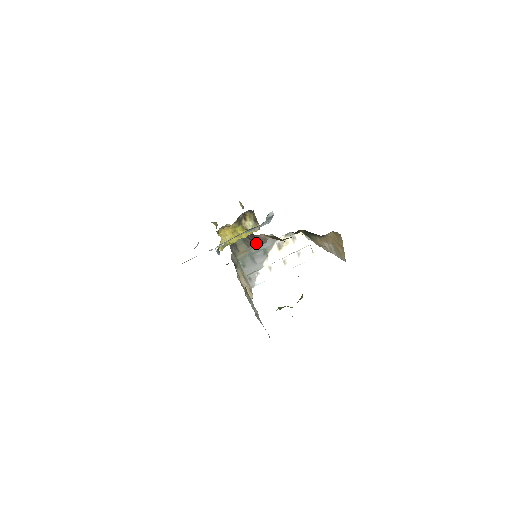
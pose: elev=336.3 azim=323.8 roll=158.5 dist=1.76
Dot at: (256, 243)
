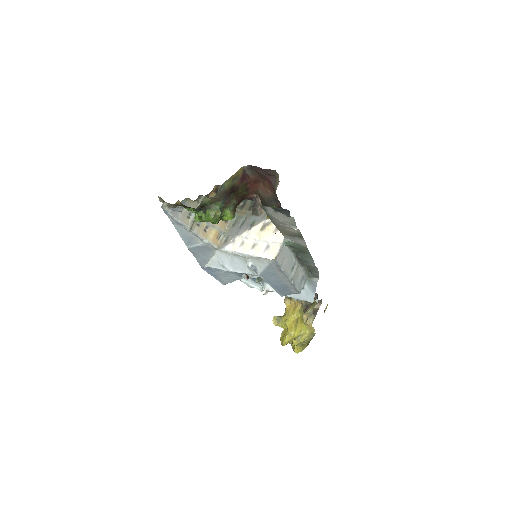
Dot at: (253, 206)
